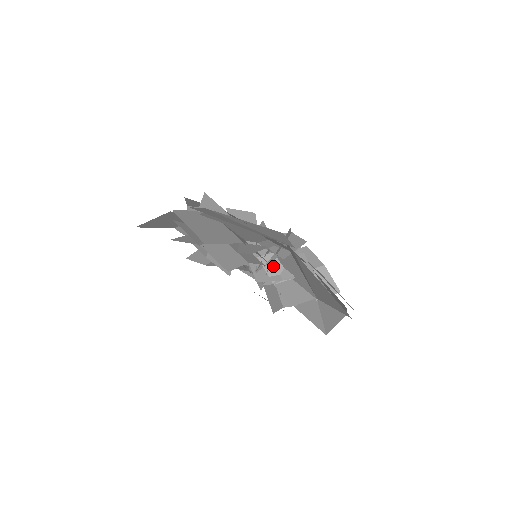
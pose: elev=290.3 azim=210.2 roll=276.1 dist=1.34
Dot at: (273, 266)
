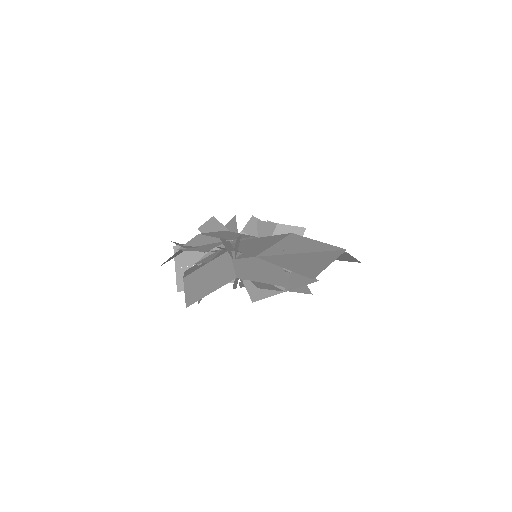
Dot at: occluded
